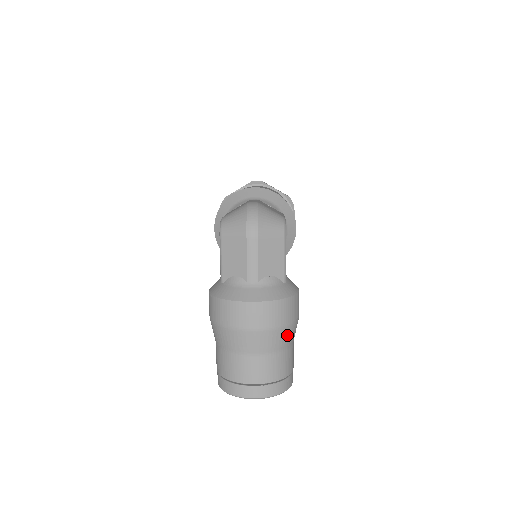
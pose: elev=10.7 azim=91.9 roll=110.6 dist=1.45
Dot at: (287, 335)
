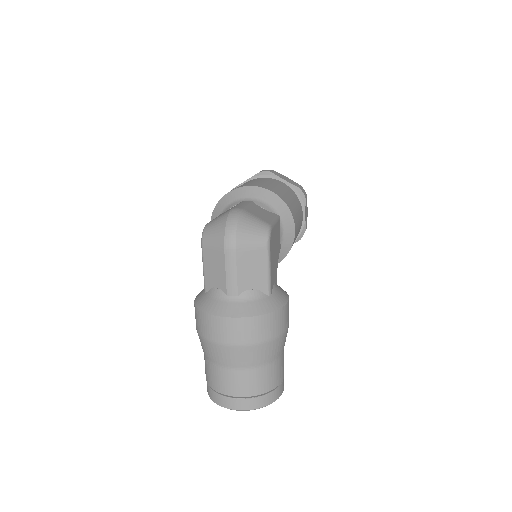
Dot at: (270, 350)
